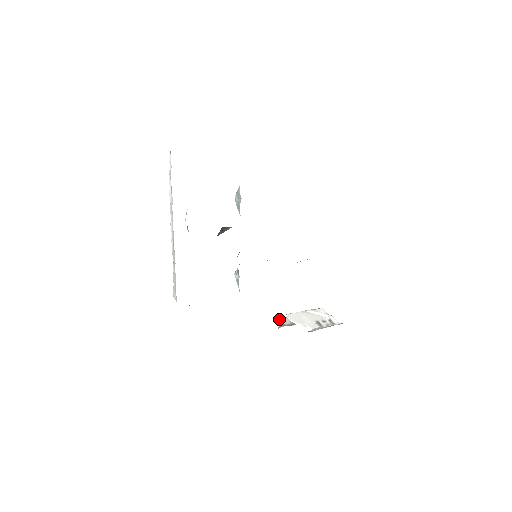
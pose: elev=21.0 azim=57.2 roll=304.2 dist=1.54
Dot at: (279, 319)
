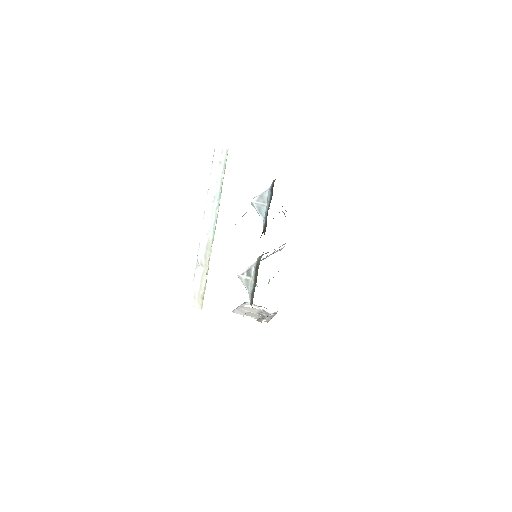
Dot at: (249, 315)
